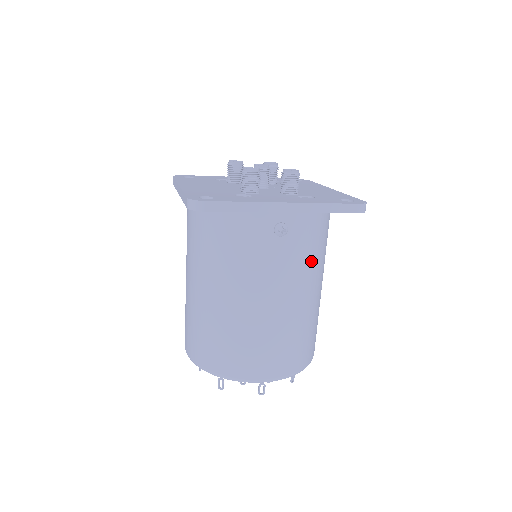
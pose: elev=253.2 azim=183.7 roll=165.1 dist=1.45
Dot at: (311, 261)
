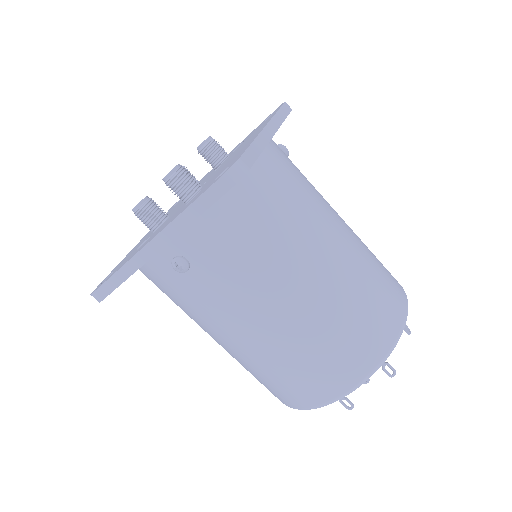
Dot at: (258, 262)
